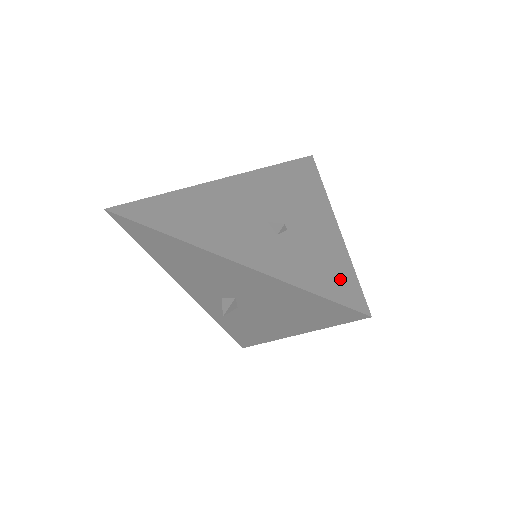
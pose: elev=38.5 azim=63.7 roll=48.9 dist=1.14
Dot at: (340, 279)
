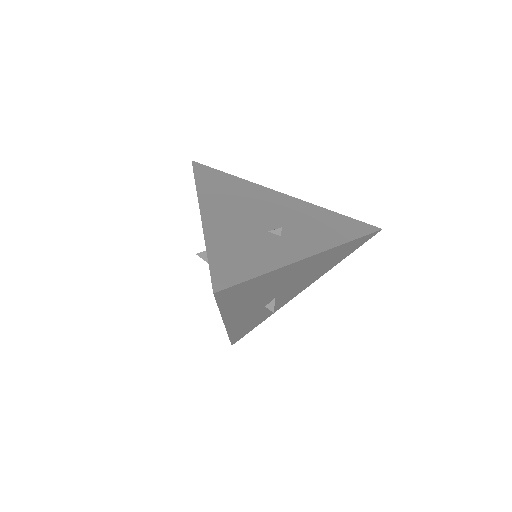
Dot at: (248, 330)
